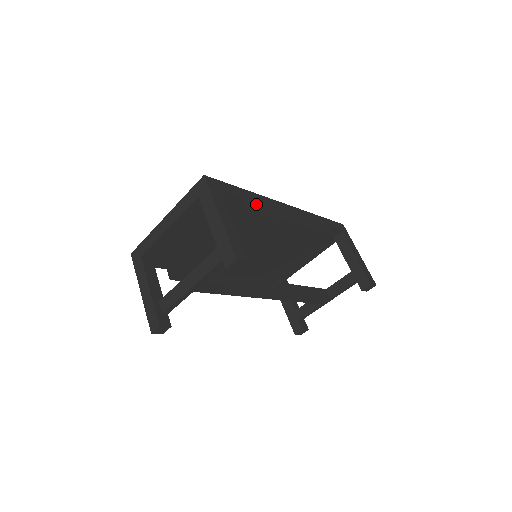
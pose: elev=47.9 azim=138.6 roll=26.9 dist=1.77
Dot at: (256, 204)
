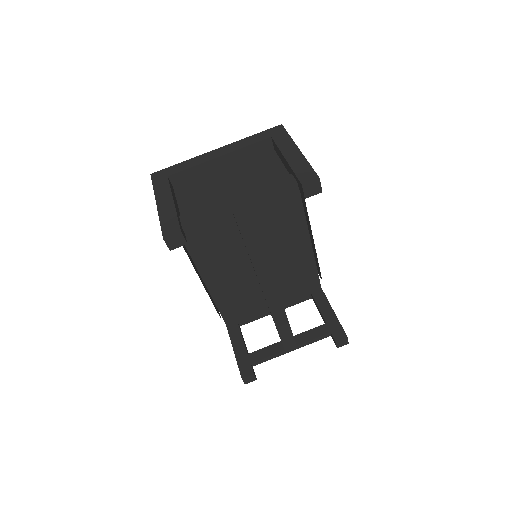
Dot at: occluded
